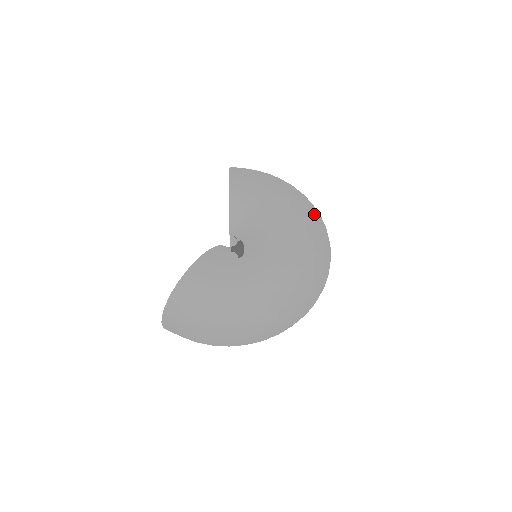
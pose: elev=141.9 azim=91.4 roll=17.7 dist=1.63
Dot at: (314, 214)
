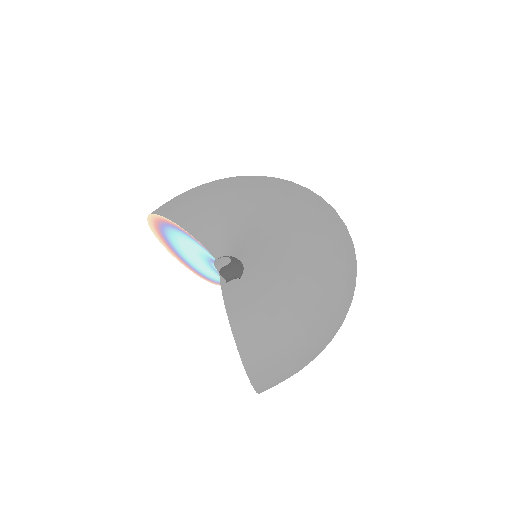
Dot at: (265, 176)
